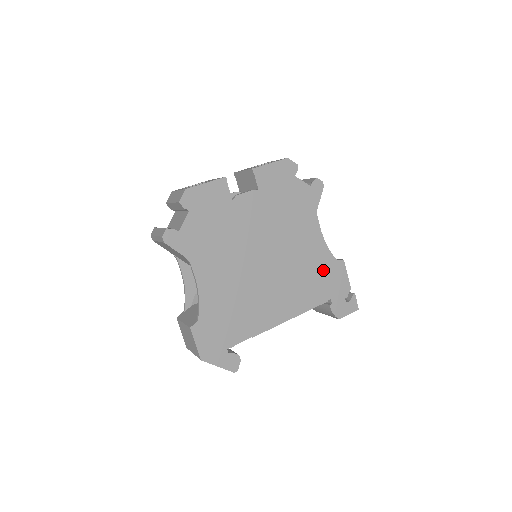
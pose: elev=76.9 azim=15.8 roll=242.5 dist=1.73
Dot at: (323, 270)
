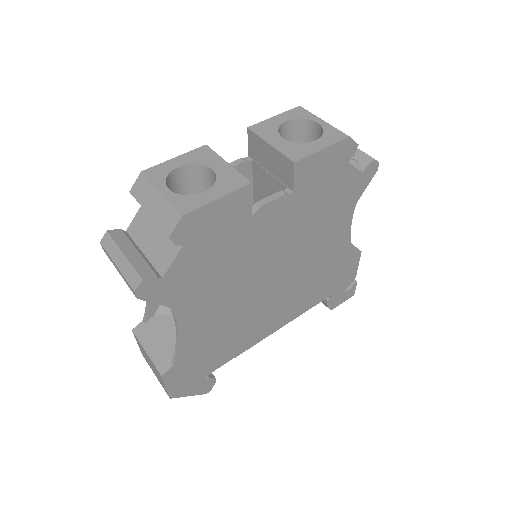
Dot at: (335, 269)
